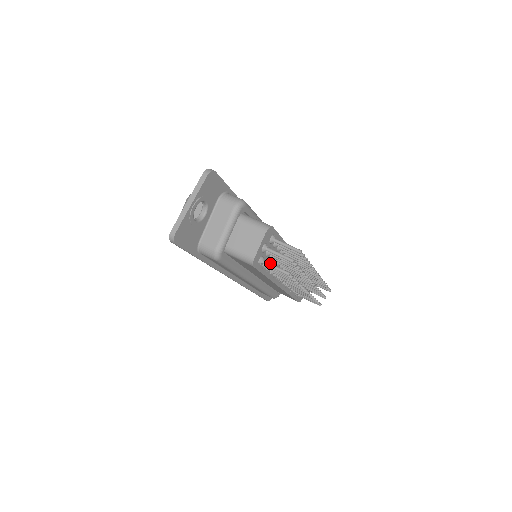
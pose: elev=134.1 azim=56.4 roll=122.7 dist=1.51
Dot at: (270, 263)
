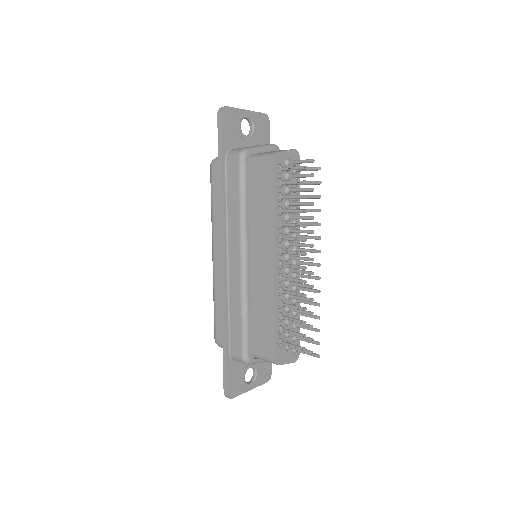
Dot at: (289, 168)
